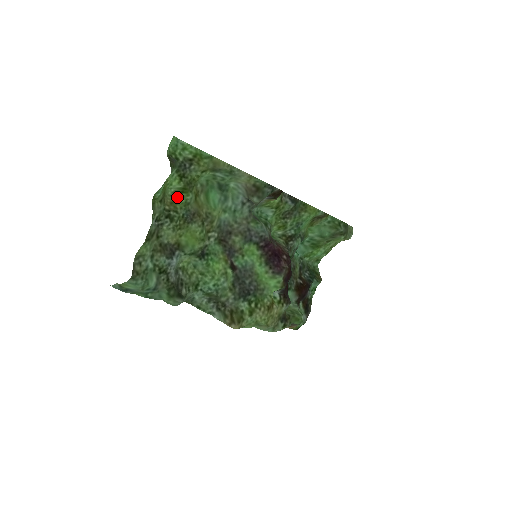
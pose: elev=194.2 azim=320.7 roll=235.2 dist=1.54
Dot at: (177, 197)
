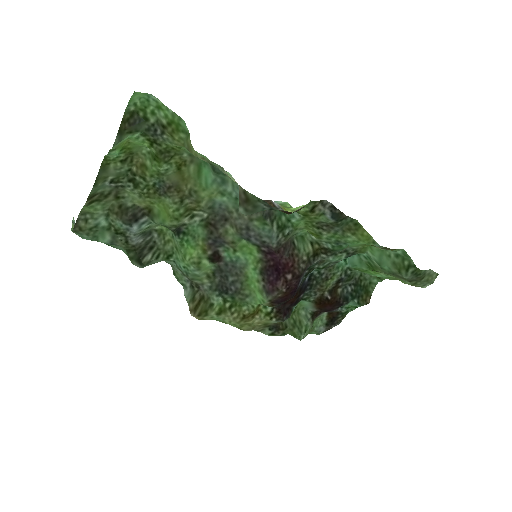
Dot at: (151, 160)
